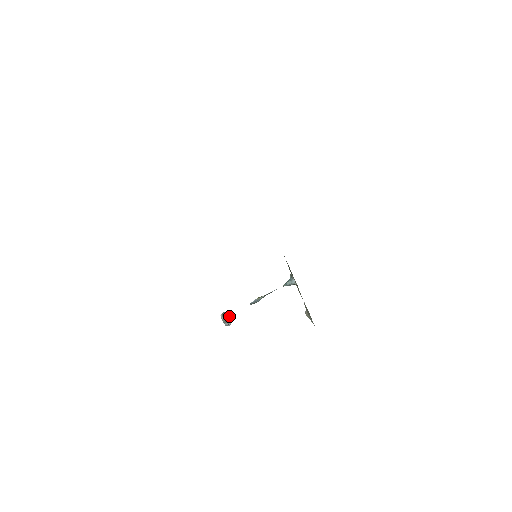
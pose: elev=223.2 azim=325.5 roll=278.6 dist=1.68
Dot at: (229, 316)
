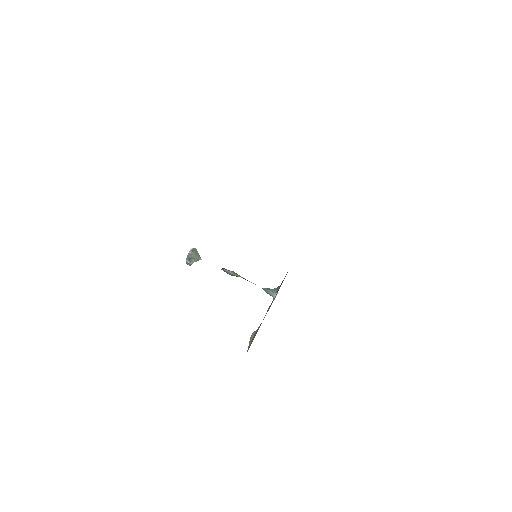
Dot at: (196, 258)
